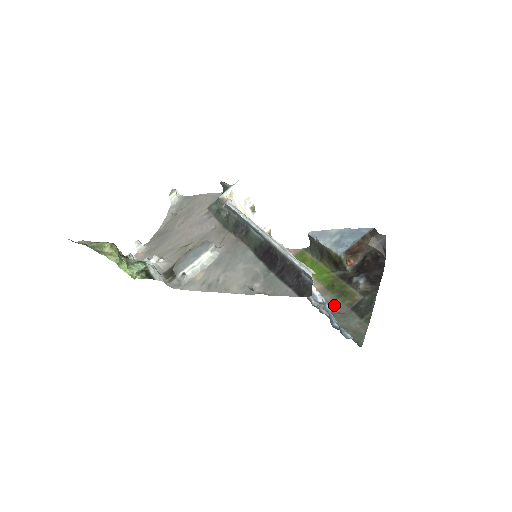
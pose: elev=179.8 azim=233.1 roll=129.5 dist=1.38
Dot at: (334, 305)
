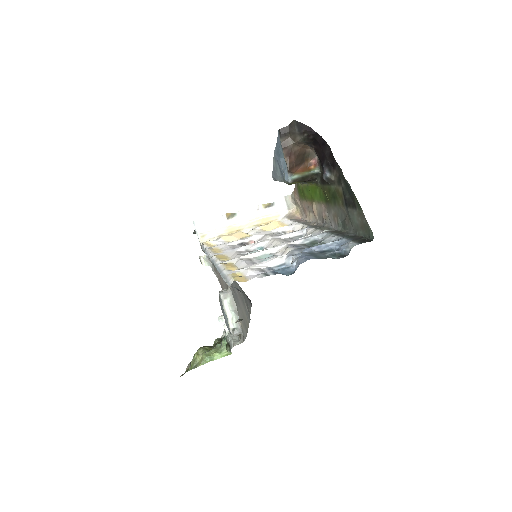
Dot at: (339, 215)
